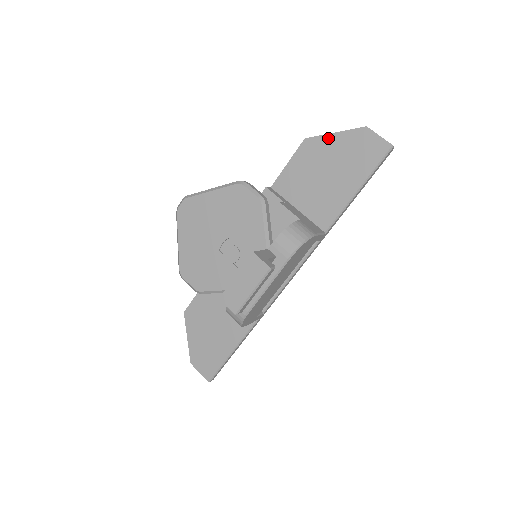
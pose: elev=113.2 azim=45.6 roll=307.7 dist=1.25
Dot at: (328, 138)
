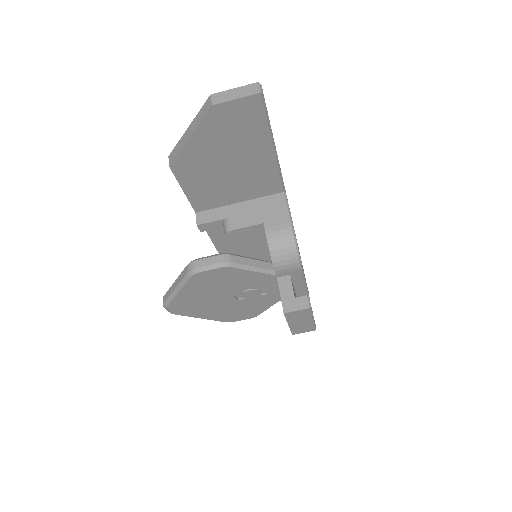
Dot at: (190, 147)
